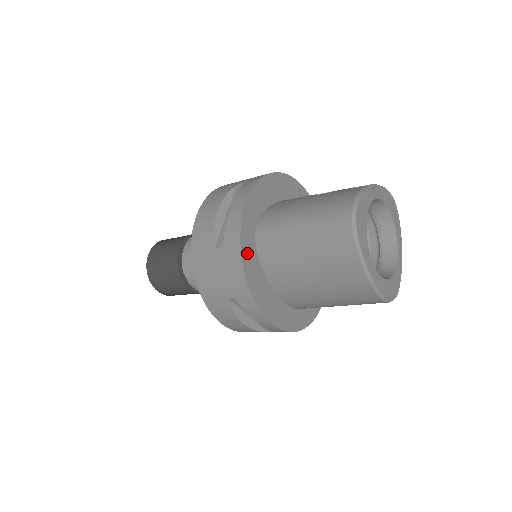
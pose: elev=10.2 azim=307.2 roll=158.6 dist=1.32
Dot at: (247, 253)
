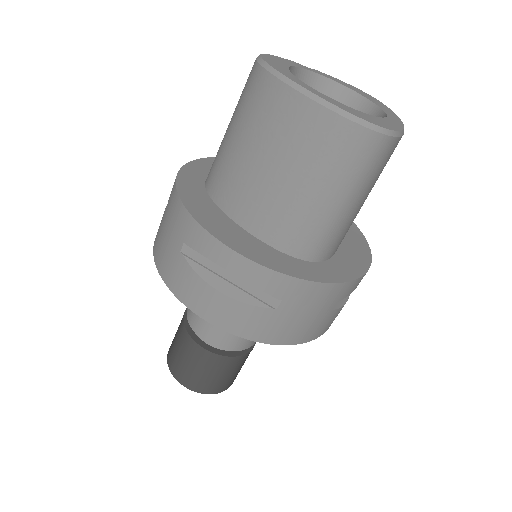
Dot at: (188, 188)
